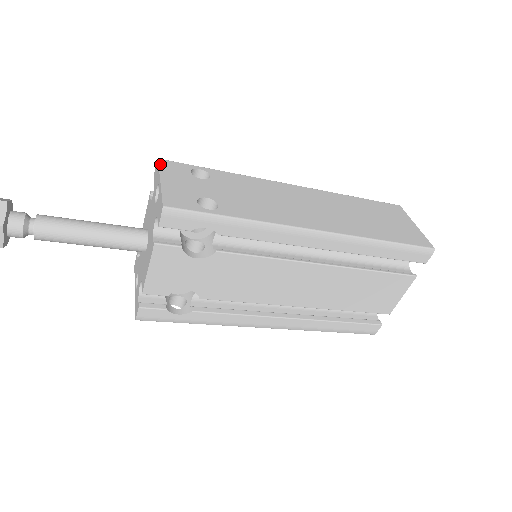
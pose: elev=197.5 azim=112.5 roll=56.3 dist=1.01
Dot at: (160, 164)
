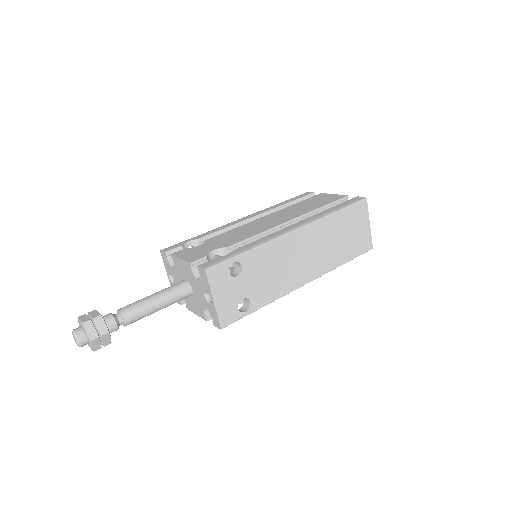
Dot at: (209, 278)
